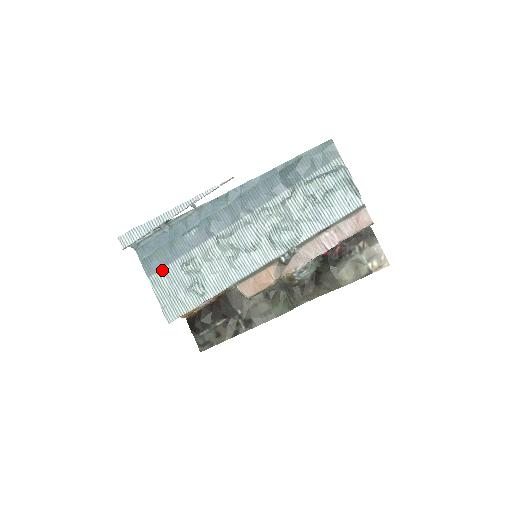
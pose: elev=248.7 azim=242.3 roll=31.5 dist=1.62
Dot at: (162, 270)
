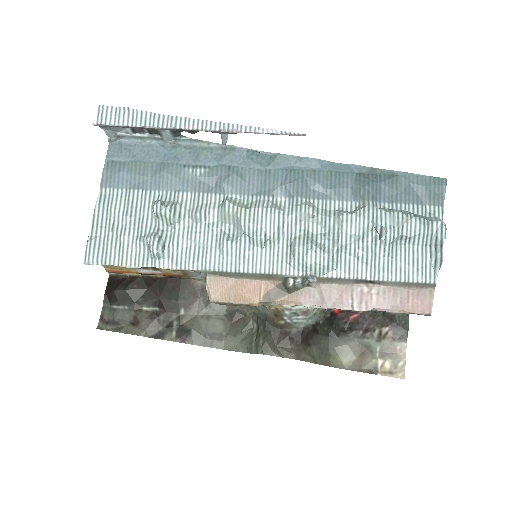
Dot at: (125, 190)
